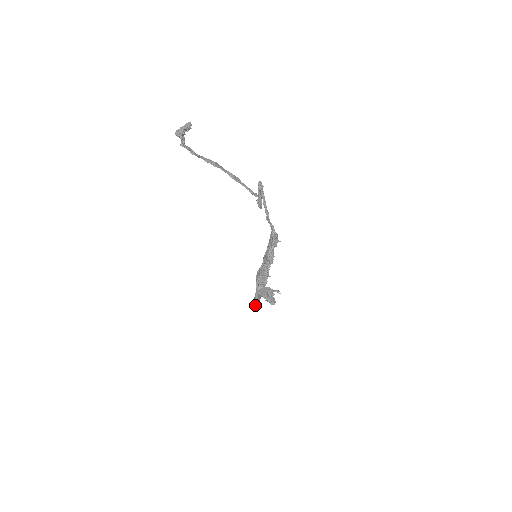
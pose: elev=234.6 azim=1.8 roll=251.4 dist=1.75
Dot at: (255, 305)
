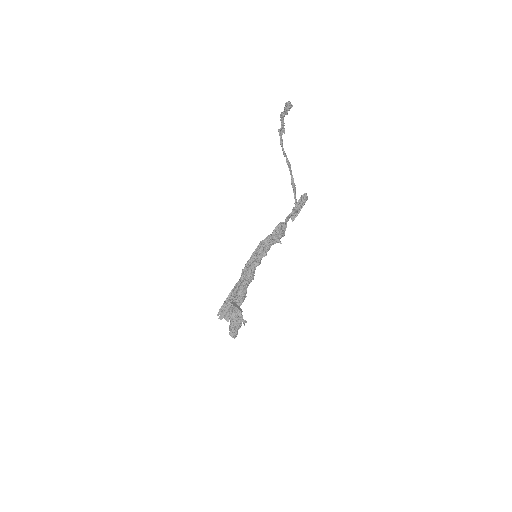
Dot at: (217, 314)
